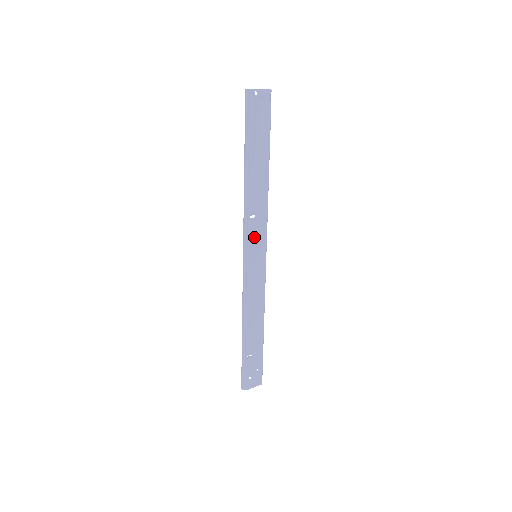
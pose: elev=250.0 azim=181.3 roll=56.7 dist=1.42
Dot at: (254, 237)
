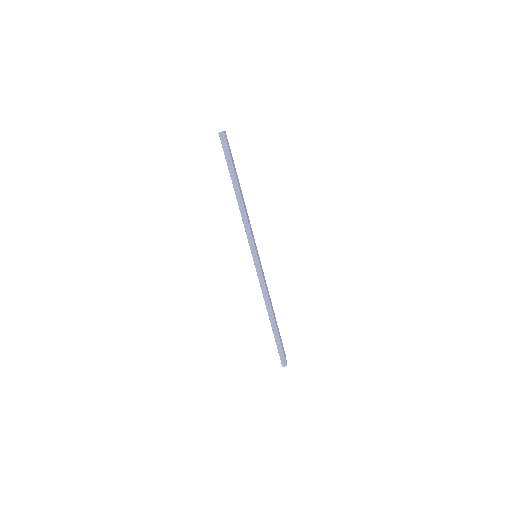
Dot at: (254, 241)
